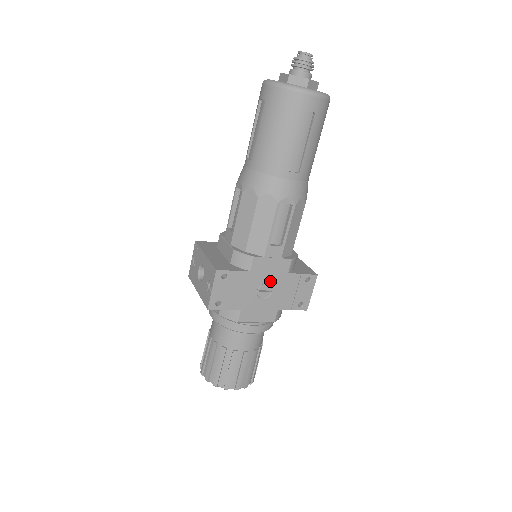
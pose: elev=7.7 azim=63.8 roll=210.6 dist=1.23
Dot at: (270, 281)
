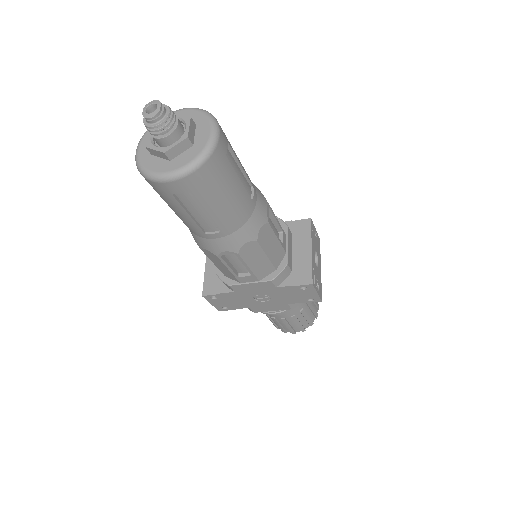
Dot at: (261, 293)
